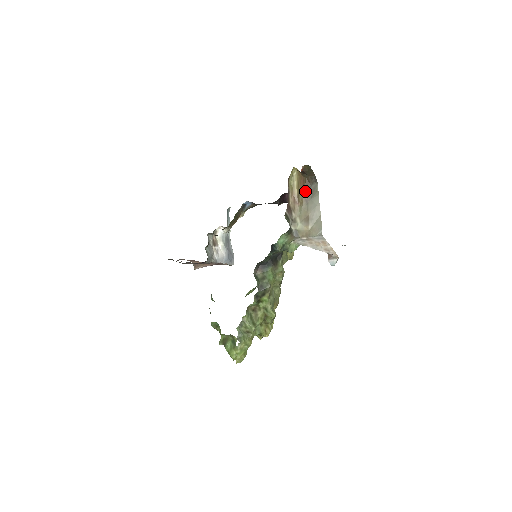
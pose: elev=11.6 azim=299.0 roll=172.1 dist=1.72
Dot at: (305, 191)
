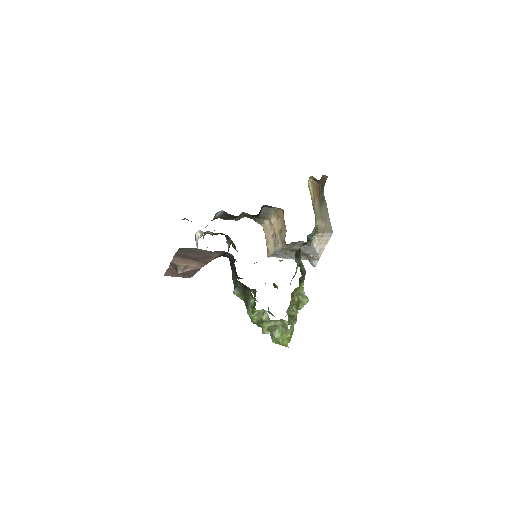
Dot at: (319, 196)
